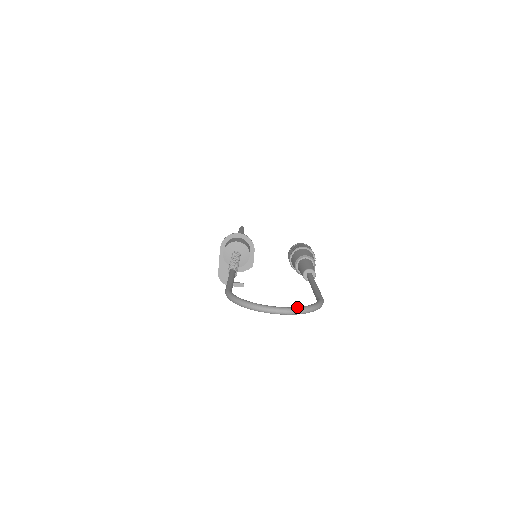
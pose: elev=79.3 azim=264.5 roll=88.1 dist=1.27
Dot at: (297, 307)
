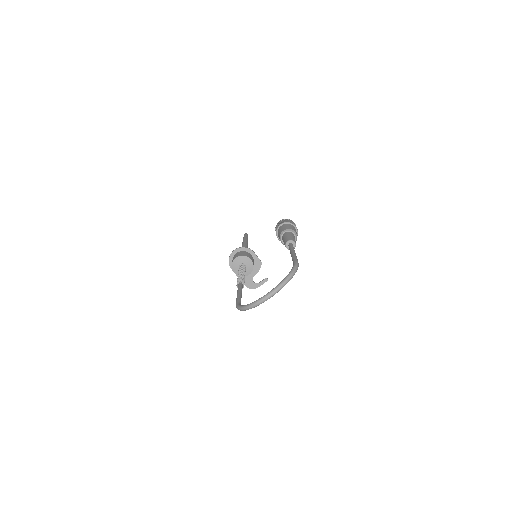
Dot at: (278, 284)
